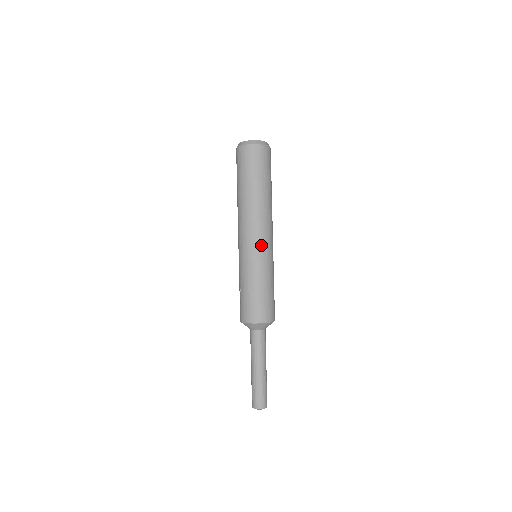
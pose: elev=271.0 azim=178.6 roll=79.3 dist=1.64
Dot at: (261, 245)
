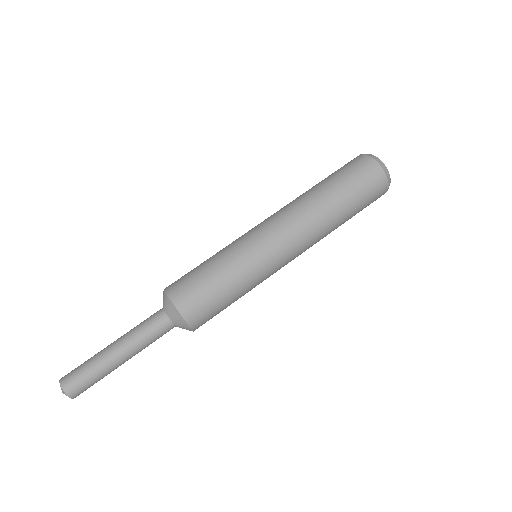
Dot at: (263, 233)
